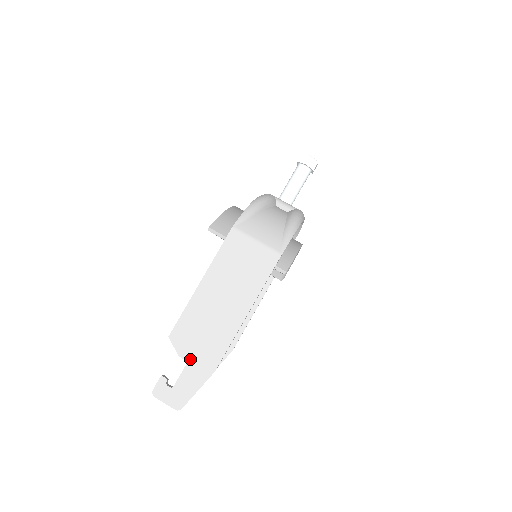
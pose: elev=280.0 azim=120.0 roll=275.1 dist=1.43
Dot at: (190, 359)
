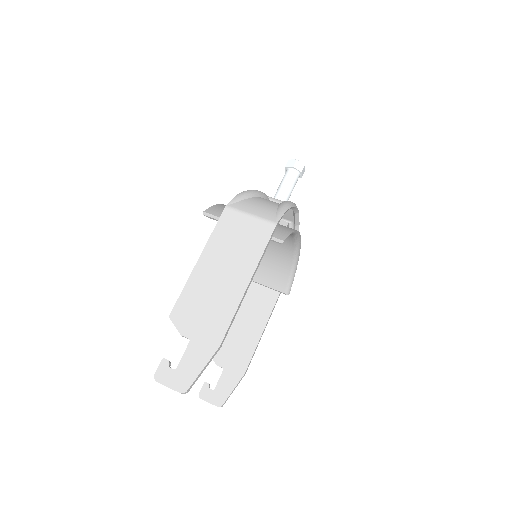
Dot at: (193, 336)
